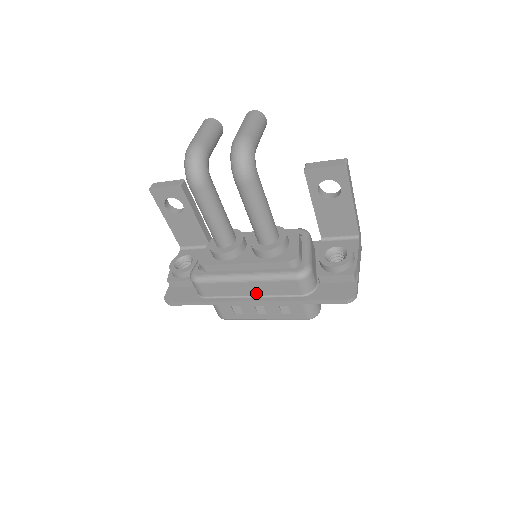
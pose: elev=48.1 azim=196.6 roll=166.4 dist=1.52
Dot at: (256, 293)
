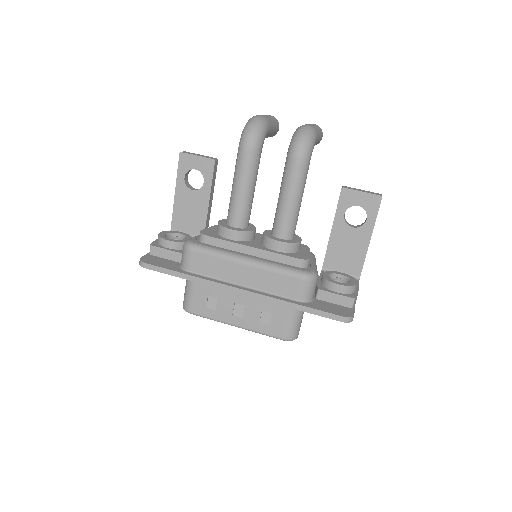
Dot at: (249, 283)
